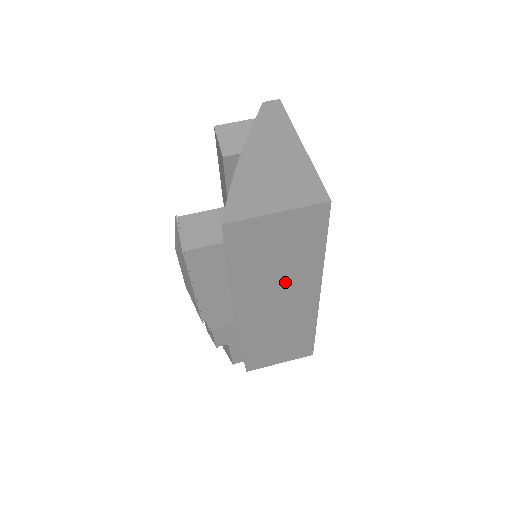
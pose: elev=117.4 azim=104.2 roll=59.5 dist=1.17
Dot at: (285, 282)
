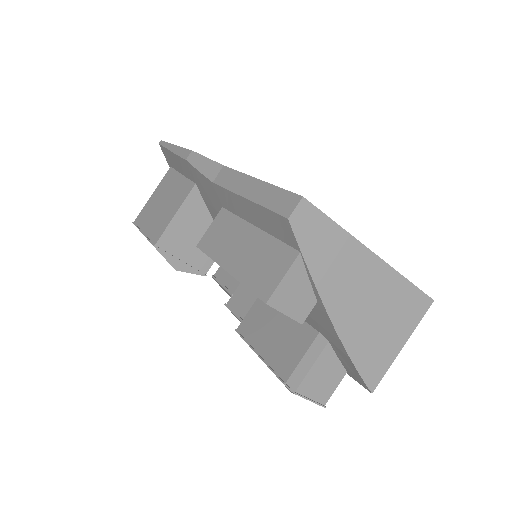
Dot at: occluded
